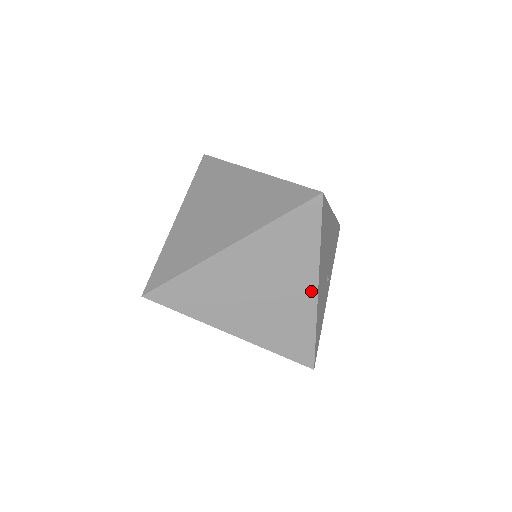
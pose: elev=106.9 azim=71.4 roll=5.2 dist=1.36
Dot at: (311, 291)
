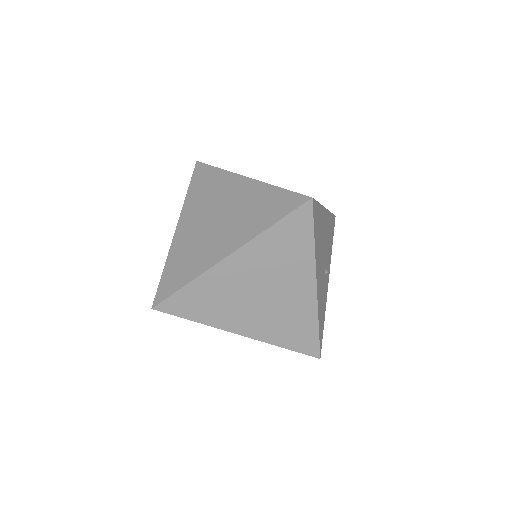
Dot at: (310, 289)
